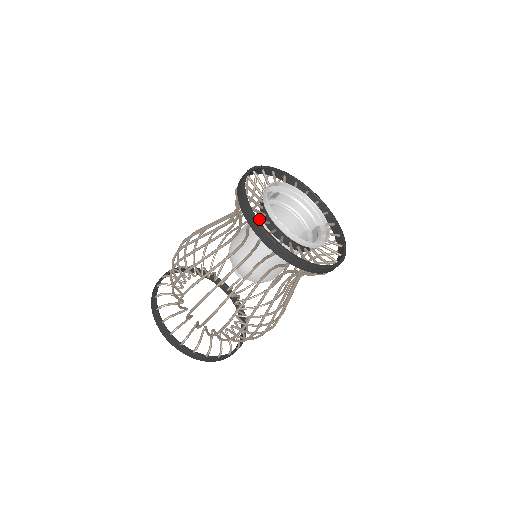
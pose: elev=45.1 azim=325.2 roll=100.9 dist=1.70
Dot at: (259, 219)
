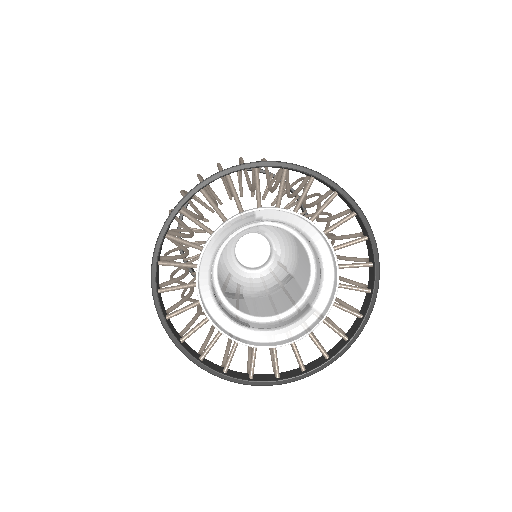
Dot at: occluded
